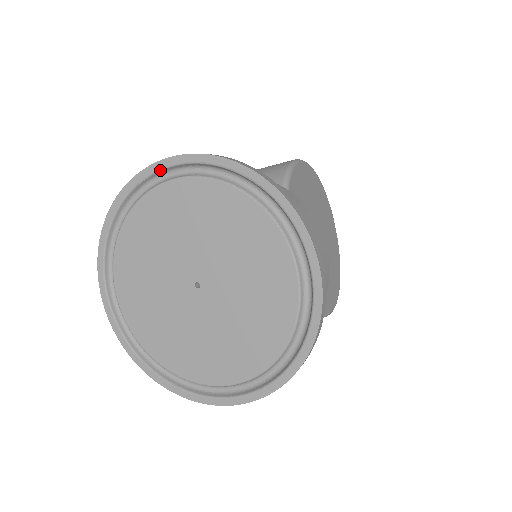
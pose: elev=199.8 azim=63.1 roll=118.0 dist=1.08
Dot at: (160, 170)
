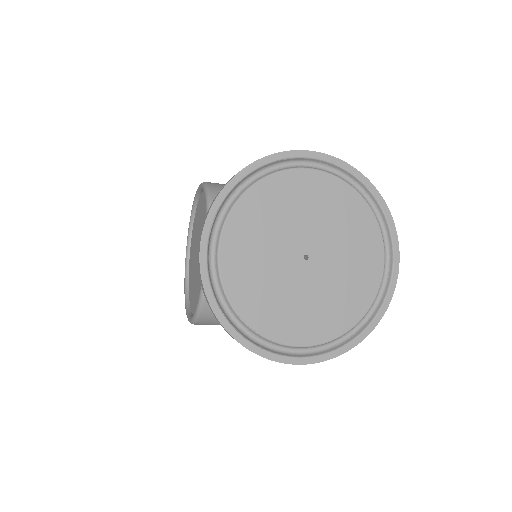
Dot at: (304, 157)
